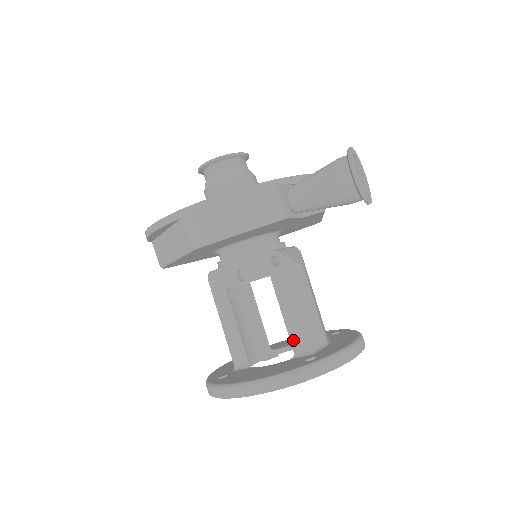
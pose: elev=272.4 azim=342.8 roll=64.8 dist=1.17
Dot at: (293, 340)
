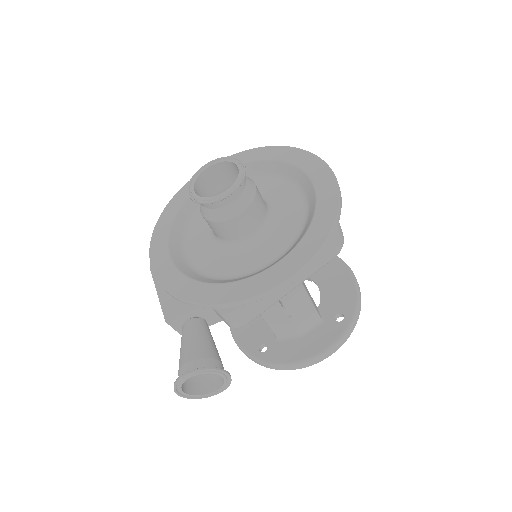
Dot at: occluded
